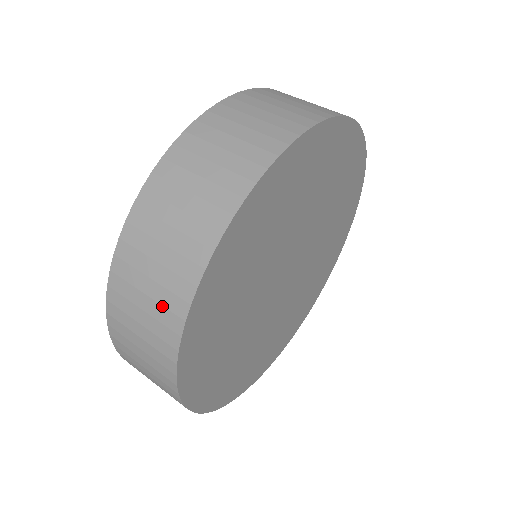
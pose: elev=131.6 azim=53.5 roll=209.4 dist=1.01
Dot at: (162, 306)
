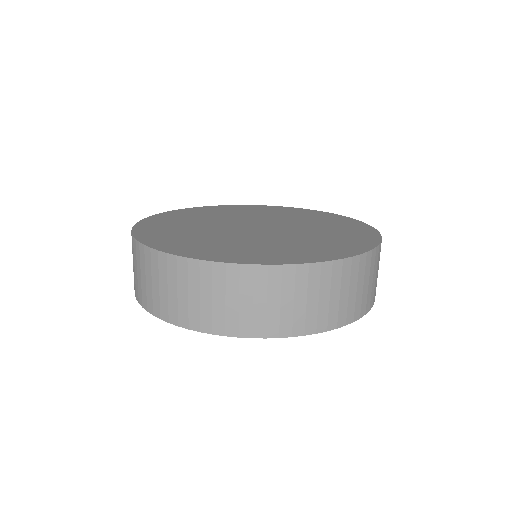
Dot at: occluded
